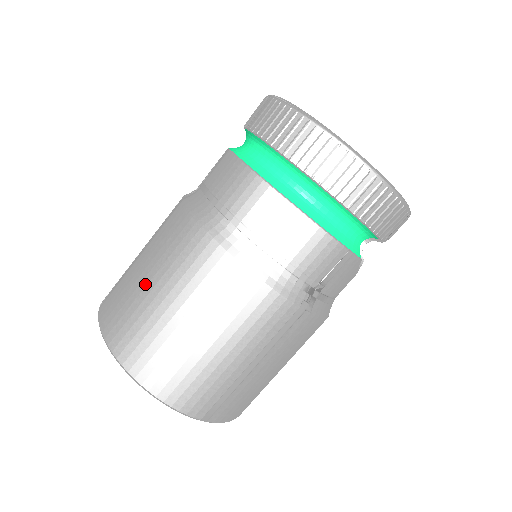
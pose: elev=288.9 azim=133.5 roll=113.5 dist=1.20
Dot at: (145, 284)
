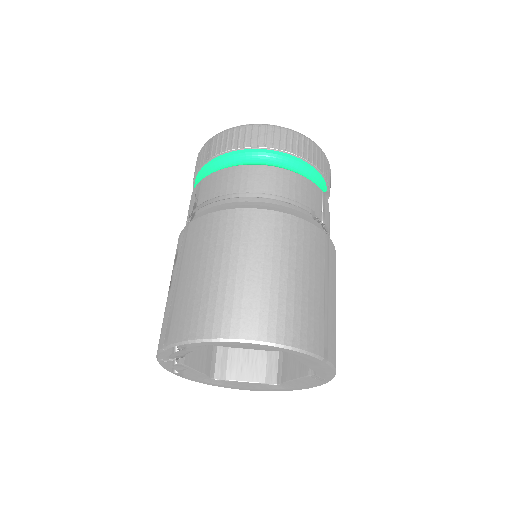
Dot at: (210, 274)
